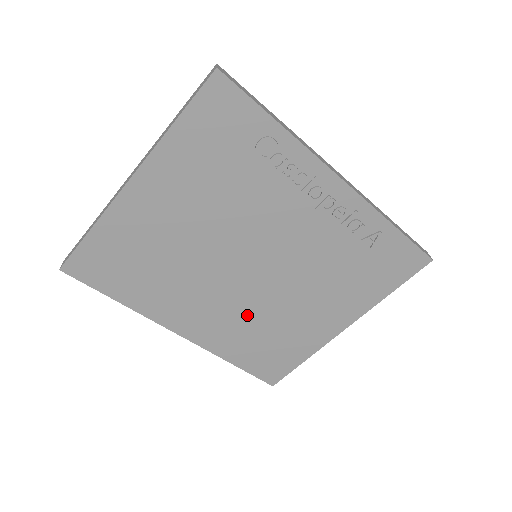
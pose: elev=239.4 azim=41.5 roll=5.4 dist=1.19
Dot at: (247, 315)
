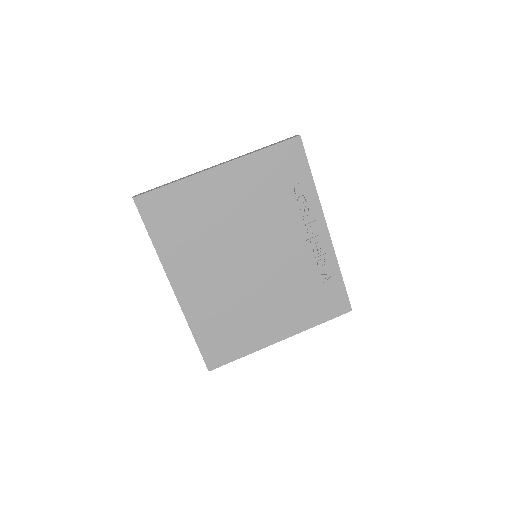
Dot at: (228, 297)
